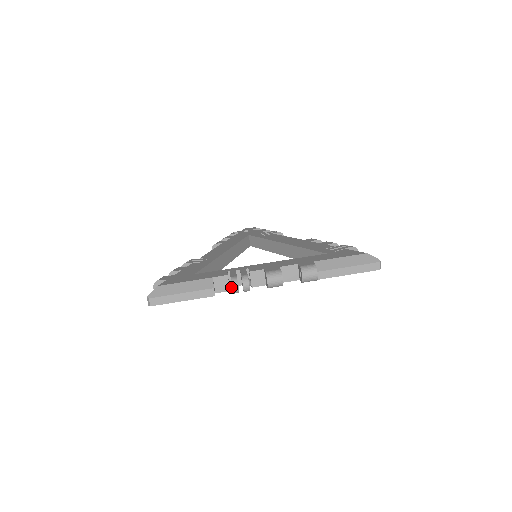
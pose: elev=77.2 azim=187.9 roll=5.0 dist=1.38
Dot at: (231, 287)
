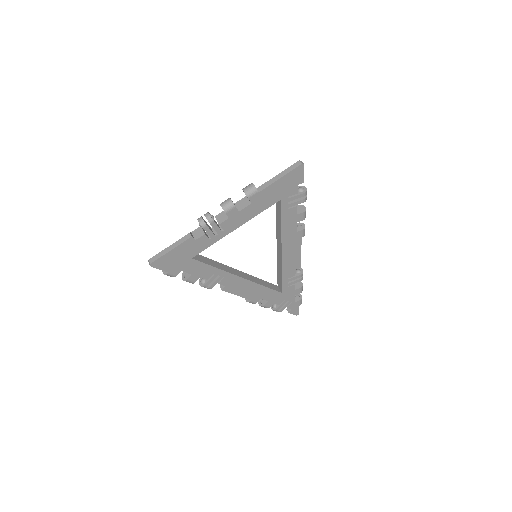
Dot at: (199, 223)
